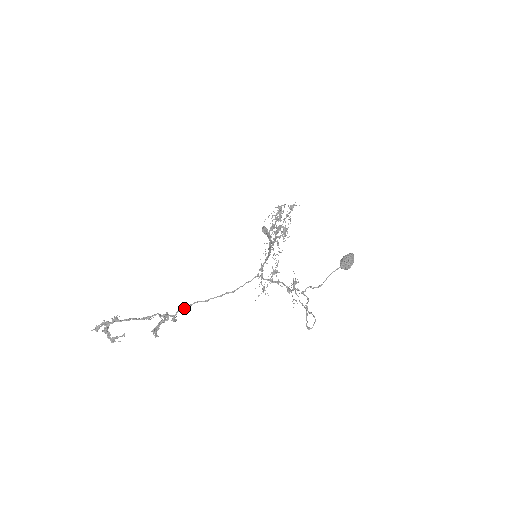
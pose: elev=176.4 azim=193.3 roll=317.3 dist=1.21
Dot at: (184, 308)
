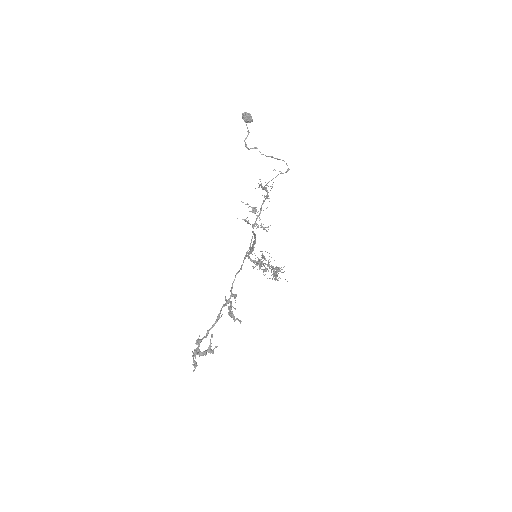
Dot at: (232, 285)
